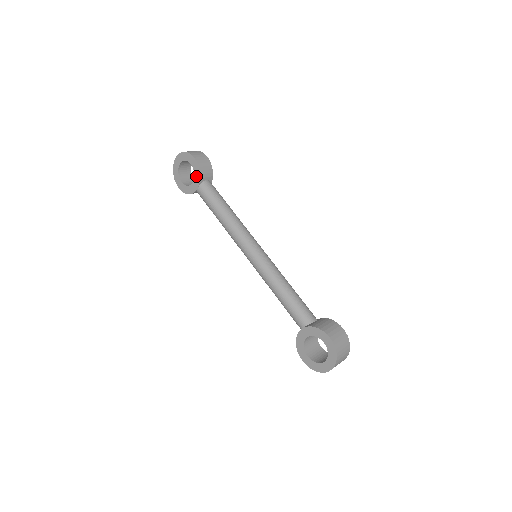
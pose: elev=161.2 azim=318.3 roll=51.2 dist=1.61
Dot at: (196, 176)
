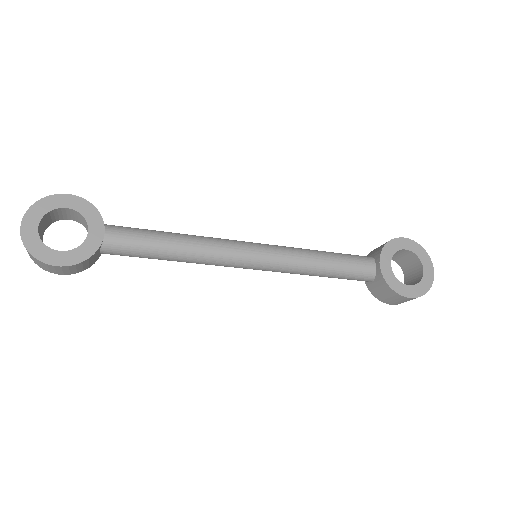
Dot at: (90, 218)
